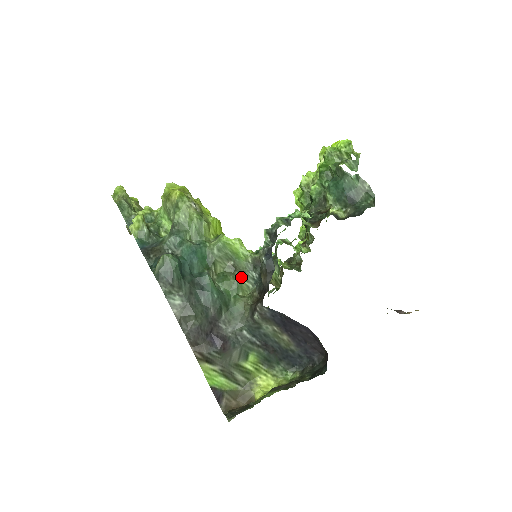
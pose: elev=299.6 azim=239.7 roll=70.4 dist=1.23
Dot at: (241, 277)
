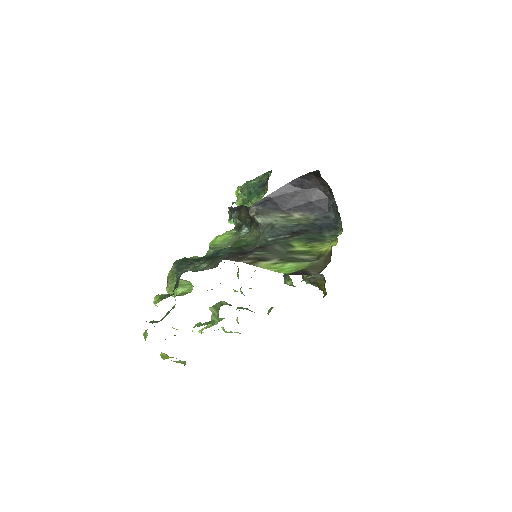
Dot at: (239, 239)
